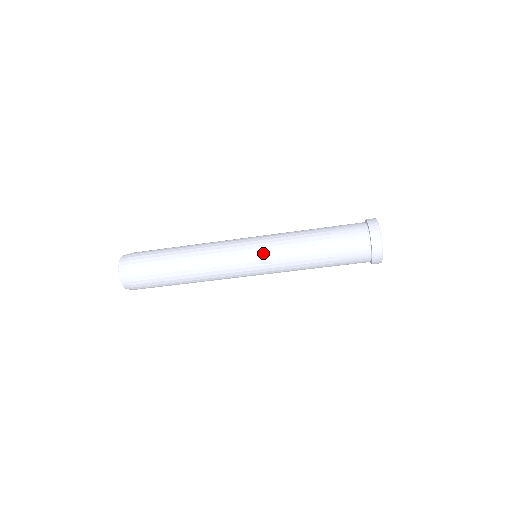
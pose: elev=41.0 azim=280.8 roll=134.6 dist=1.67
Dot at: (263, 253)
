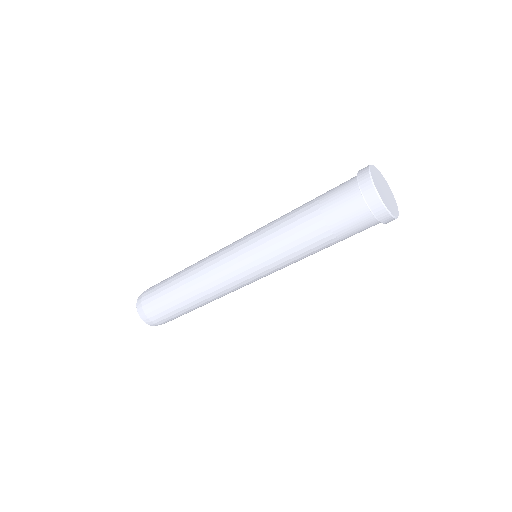
Dot at: (257, 261)
